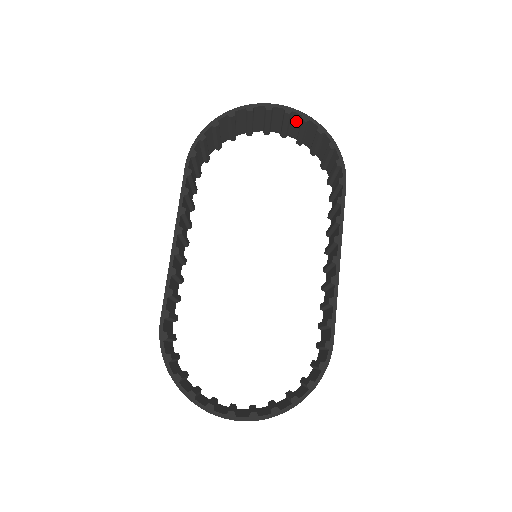
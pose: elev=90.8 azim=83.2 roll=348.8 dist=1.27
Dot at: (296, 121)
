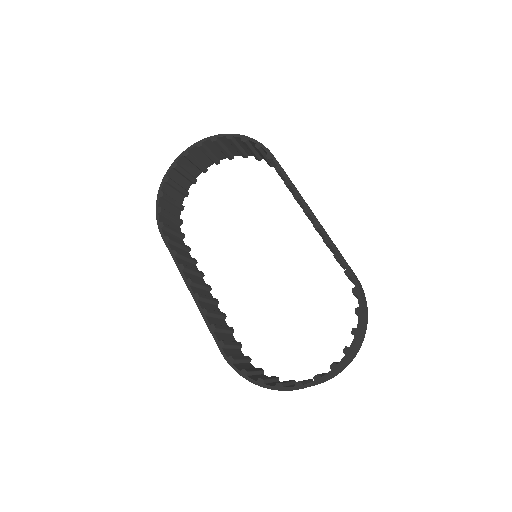
Dot at: (212, 146)
